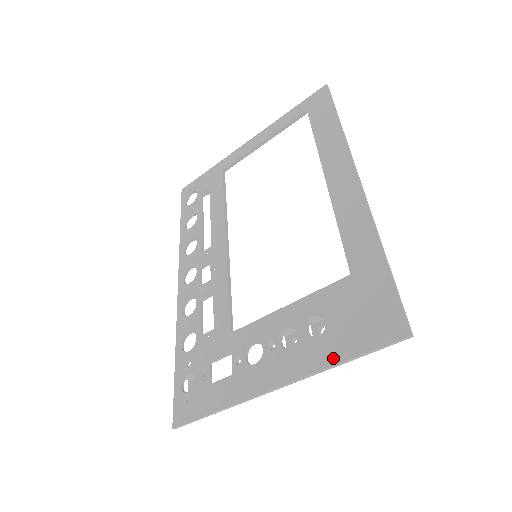
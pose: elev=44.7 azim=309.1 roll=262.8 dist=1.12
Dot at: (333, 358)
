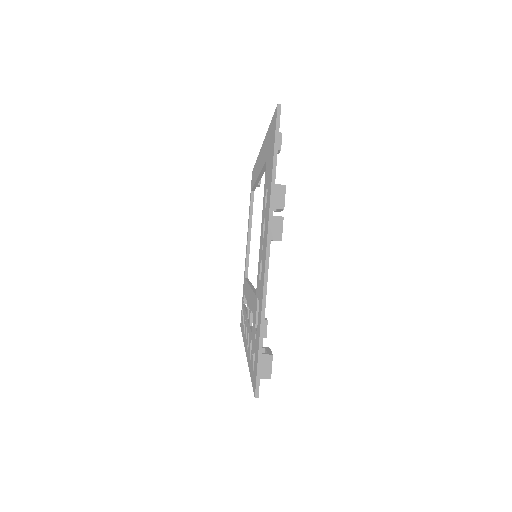
Dot at: (270, 182)
